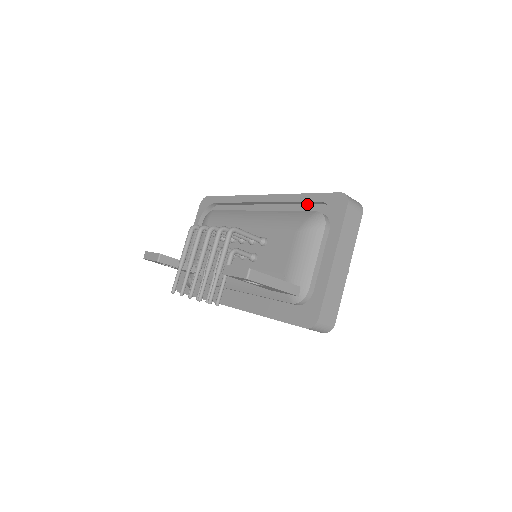
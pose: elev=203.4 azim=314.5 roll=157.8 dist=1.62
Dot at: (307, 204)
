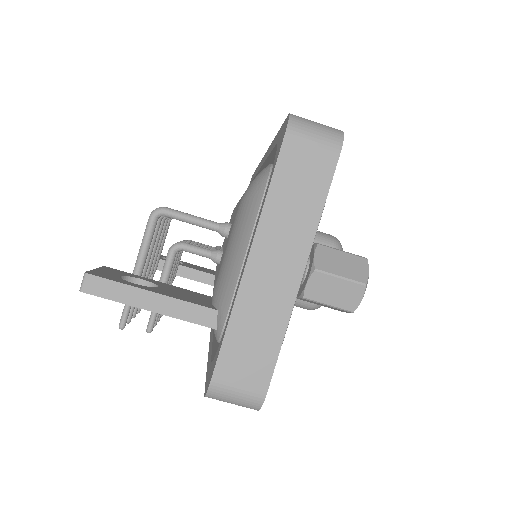
Dot at: occluded
